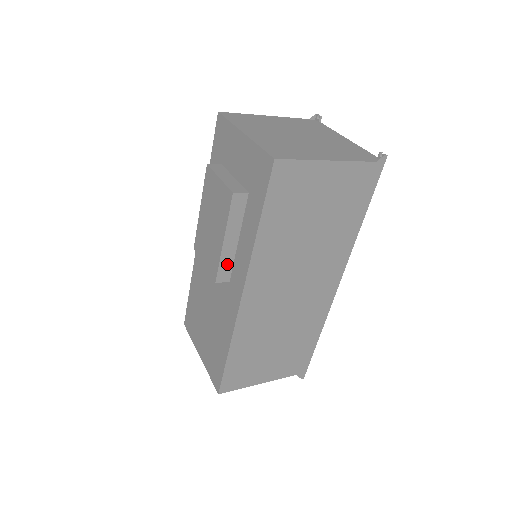
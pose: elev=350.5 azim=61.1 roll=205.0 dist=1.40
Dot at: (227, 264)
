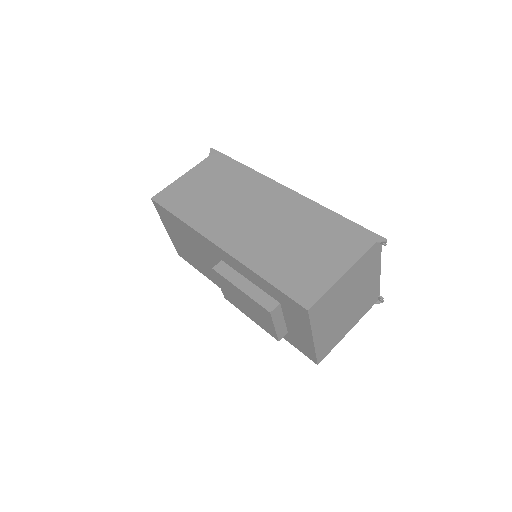
Dot at: occluded
